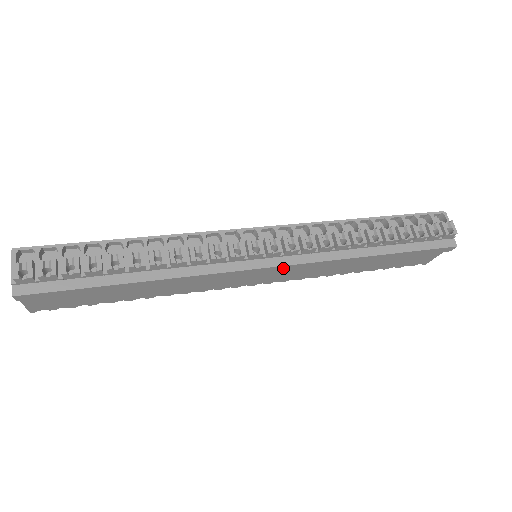
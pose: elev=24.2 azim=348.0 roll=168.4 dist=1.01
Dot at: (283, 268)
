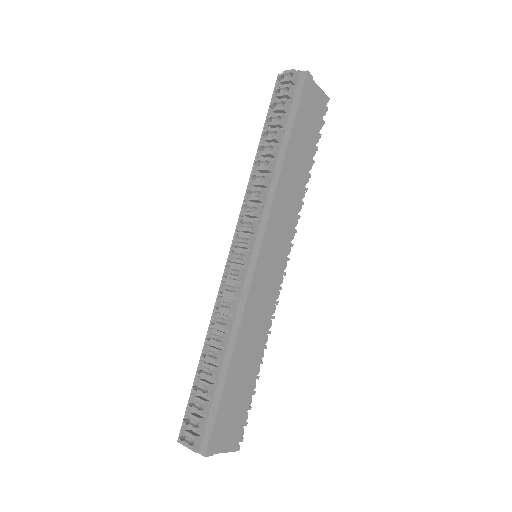
Dot at: (267, 238)
